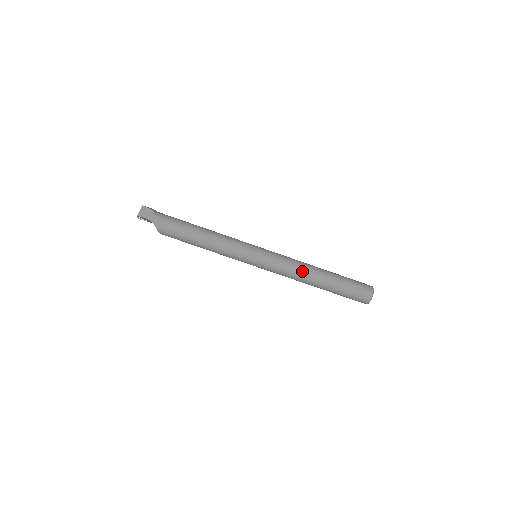
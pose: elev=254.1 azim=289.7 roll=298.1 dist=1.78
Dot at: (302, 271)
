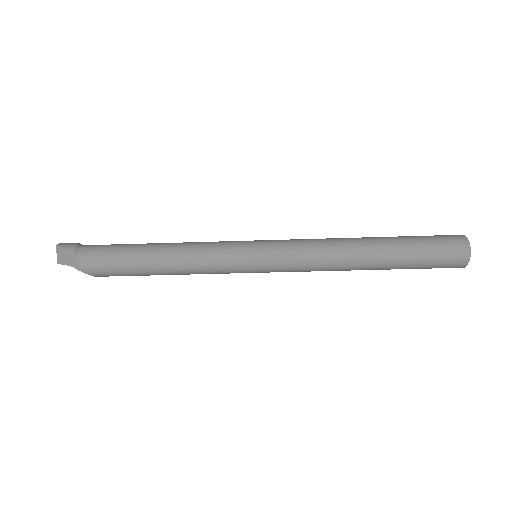
Dot at: (336, 260)
